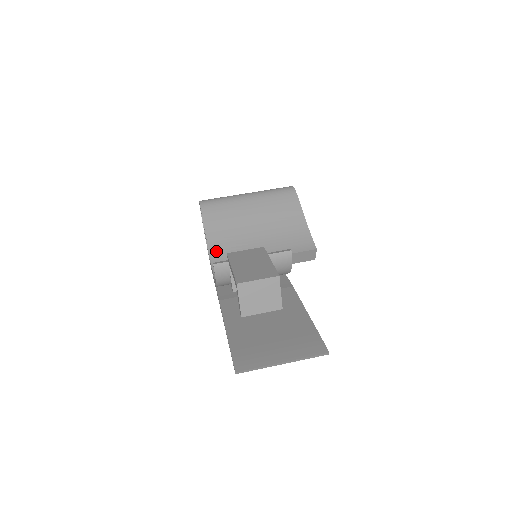
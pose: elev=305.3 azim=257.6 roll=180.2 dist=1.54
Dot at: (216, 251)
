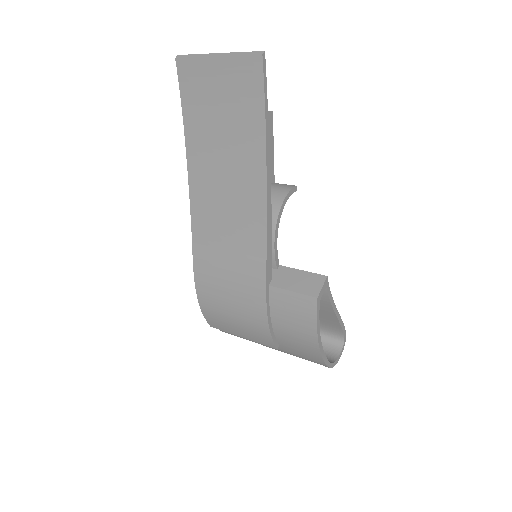
Dot at: occluded
